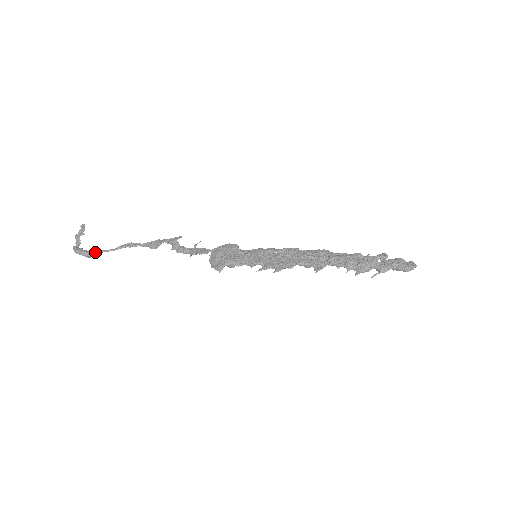
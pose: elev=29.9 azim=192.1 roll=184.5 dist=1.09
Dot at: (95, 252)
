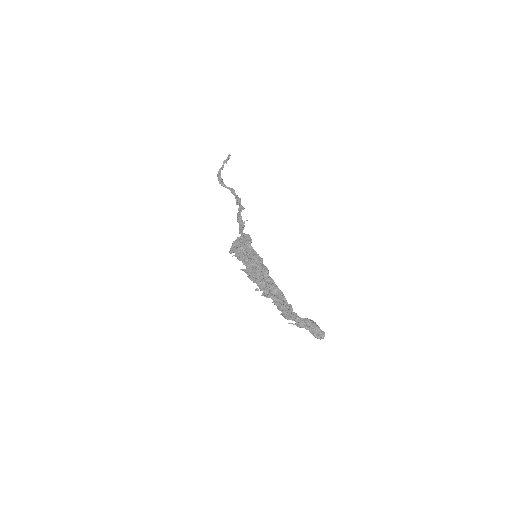
Dot at: (219, 183)
